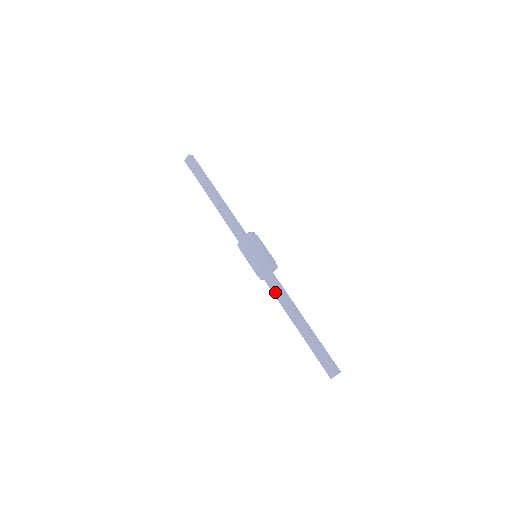
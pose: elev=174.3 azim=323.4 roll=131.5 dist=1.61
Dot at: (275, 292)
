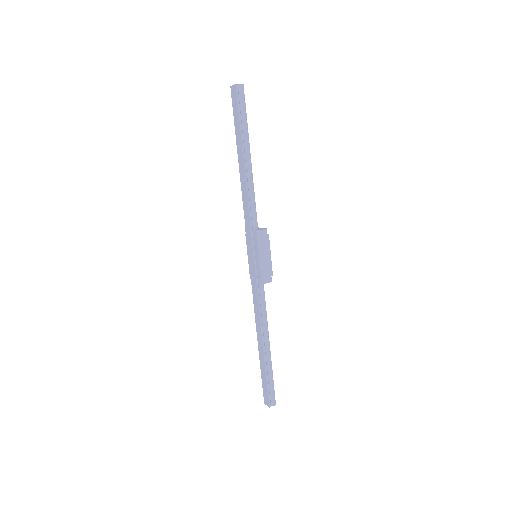
Dot at: (255, 305)
